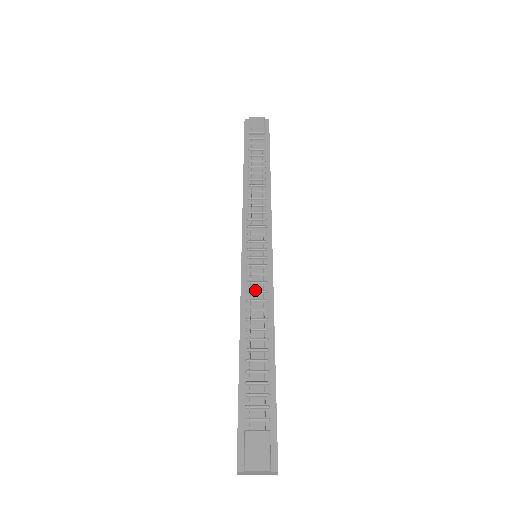
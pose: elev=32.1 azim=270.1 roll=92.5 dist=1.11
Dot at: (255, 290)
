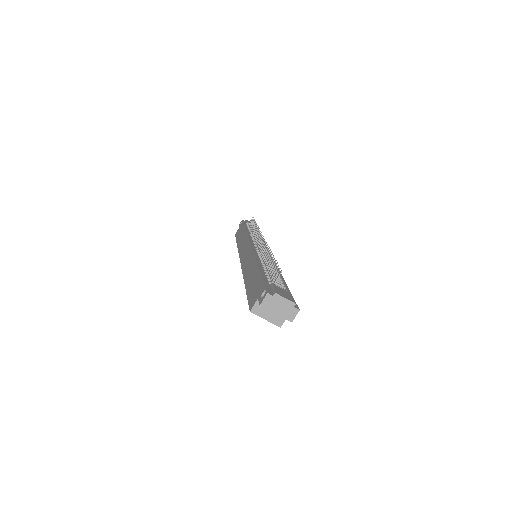
Dot at: occluded
